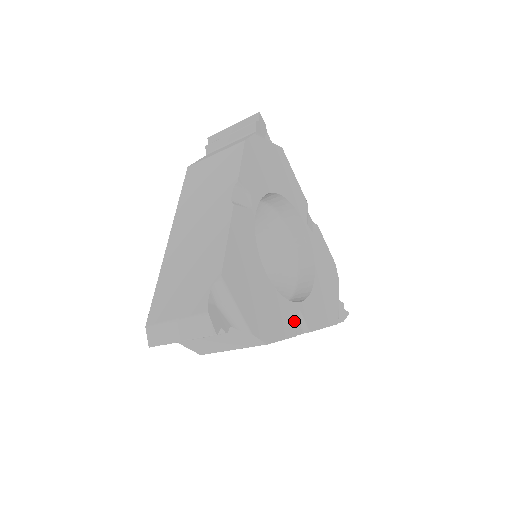
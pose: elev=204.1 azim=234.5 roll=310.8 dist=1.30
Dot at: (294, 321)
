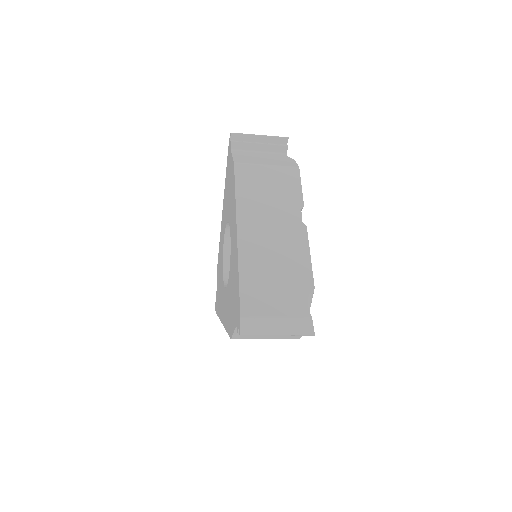
Dot at: occluded
